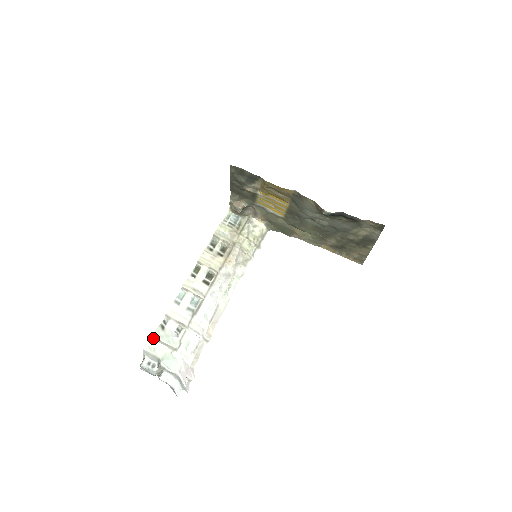
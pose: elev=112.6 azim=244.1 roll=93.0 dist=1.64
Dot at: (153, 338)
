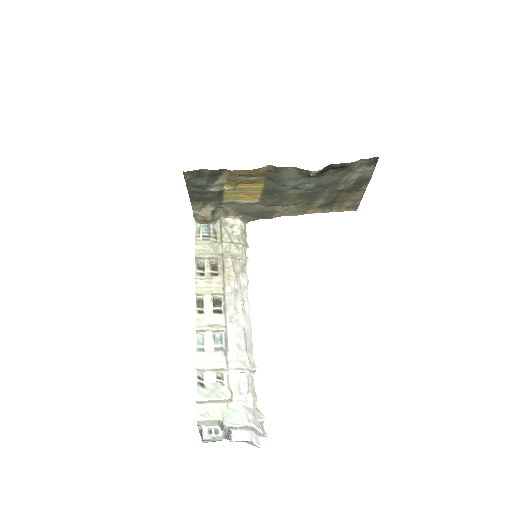
Dot at: (199, 403)
